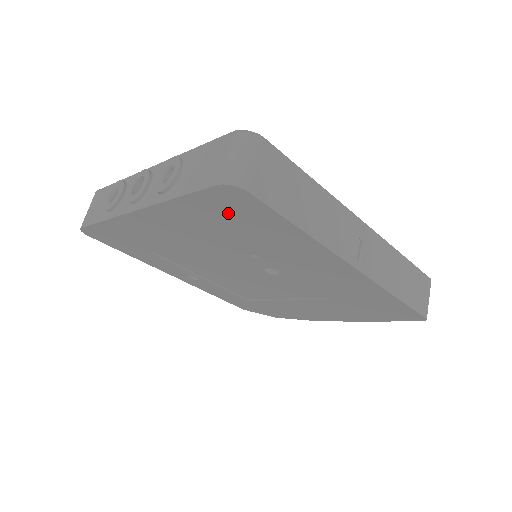
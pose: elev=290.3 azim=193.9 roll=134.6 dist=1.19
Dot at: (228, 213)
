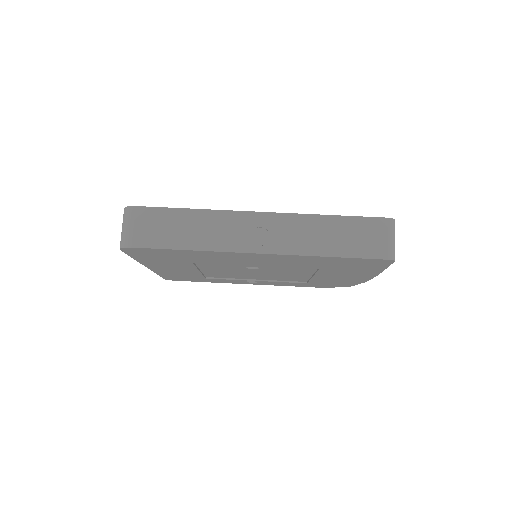
Dot at: (156, 256)
